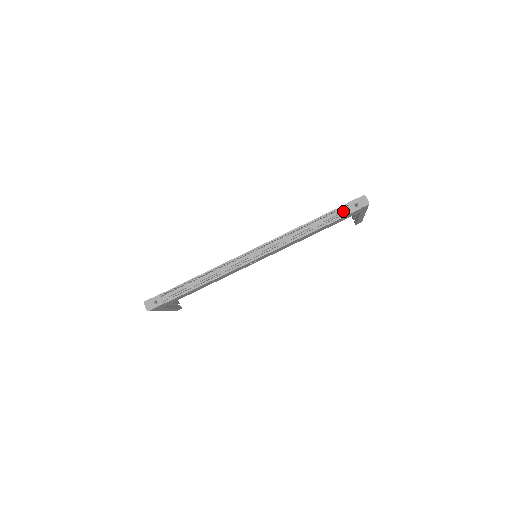
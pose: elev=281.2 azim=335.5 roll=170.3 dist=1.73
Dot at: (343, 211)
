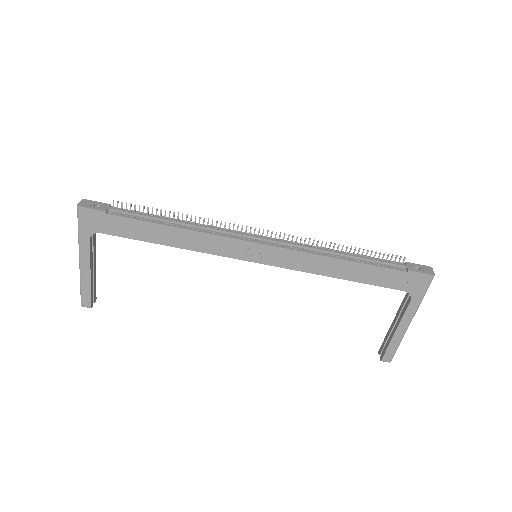
Dot at: (398, 264)
